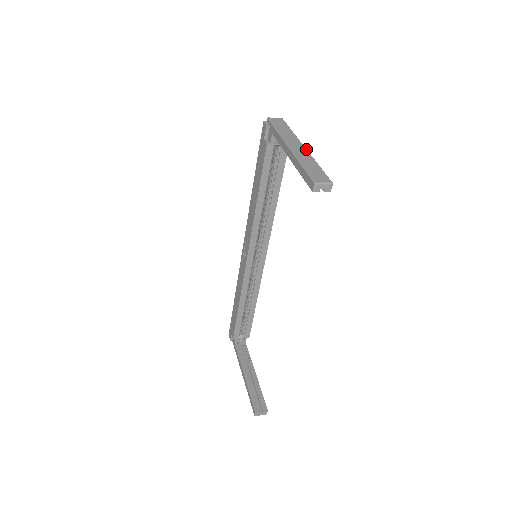
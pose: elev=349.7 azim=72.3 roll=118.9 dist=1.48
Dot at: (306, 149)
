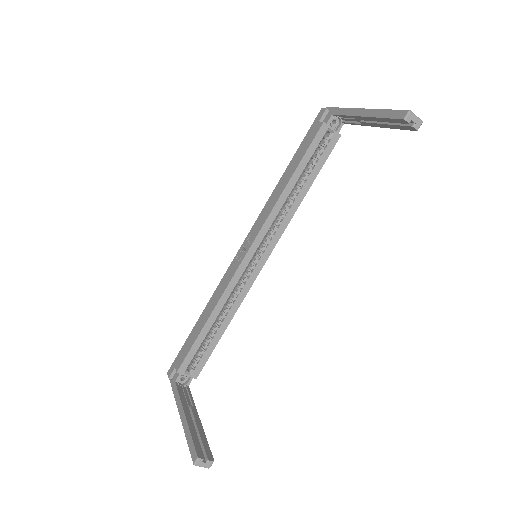
Dot at: occluded
